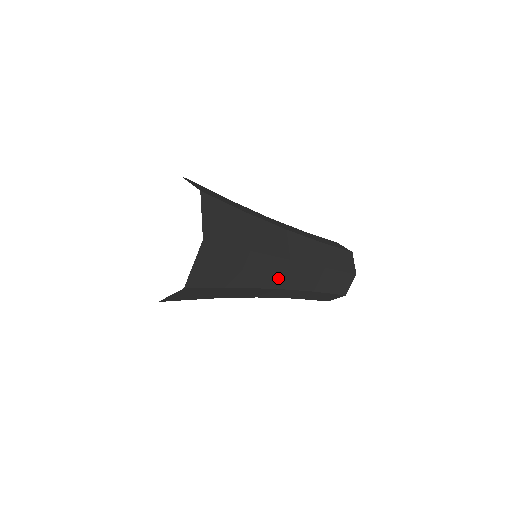
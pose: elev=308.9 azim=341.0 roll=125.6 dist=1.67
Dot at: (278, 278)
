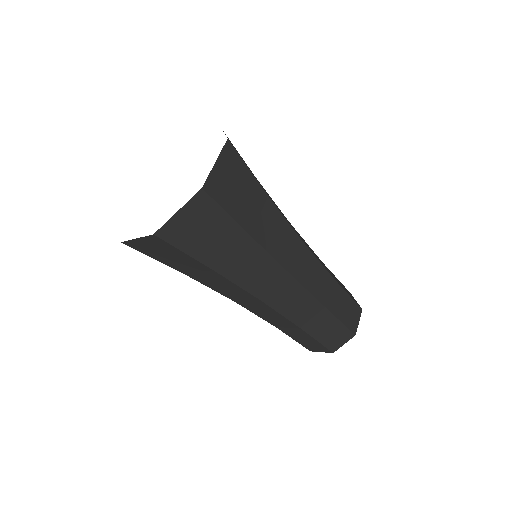
Dot at: (239, 298)
